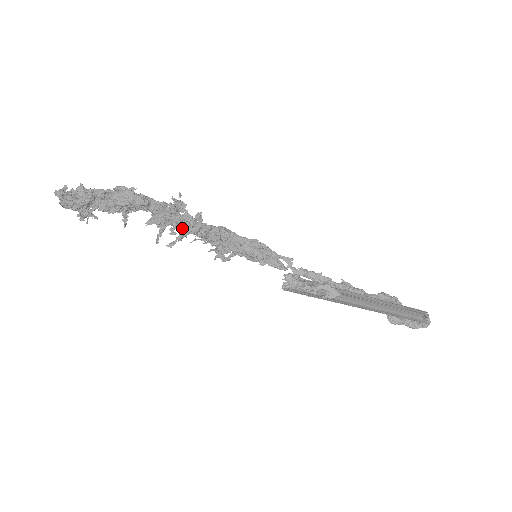
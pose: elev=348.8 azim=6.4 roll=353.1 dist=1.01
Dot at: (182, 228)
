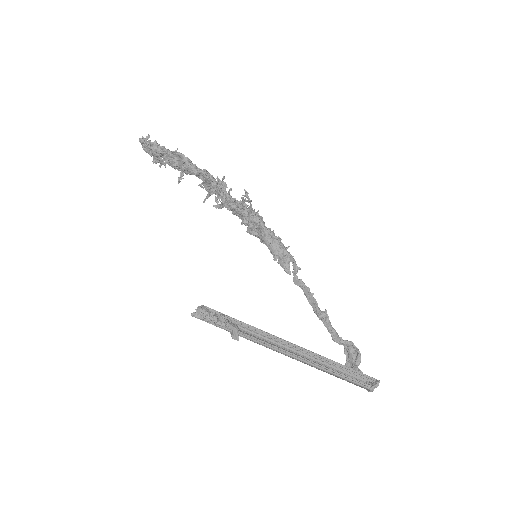
Dot at: (222, 201)
